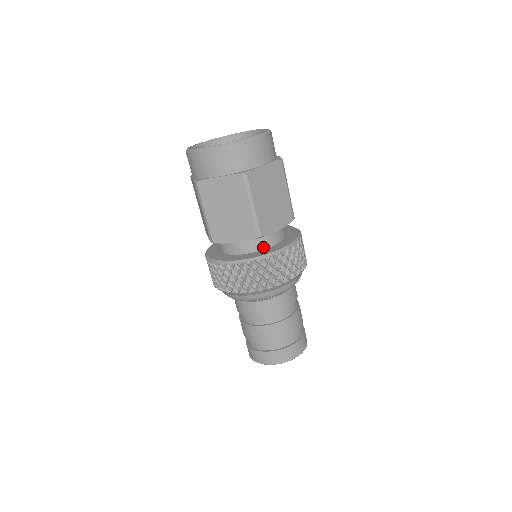
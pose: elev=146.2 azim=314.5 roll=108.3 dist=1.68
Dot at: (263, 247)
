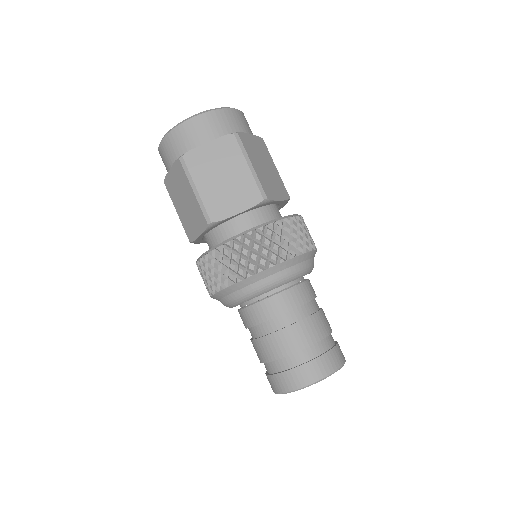
Dot at: occluded
